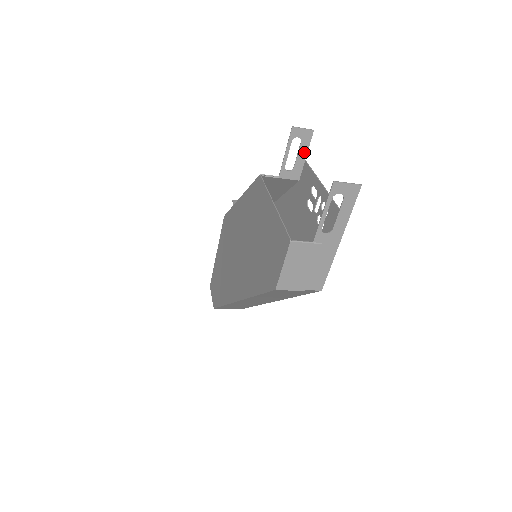
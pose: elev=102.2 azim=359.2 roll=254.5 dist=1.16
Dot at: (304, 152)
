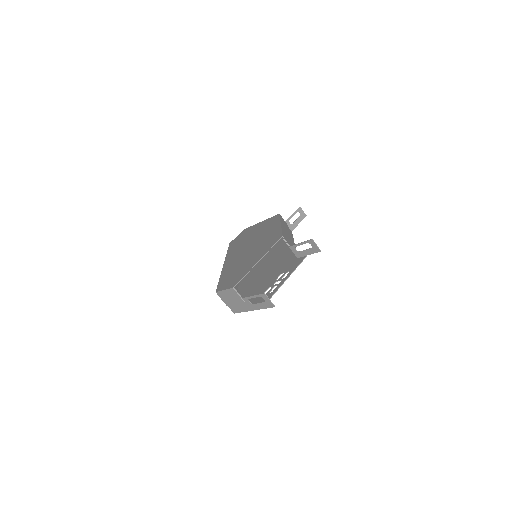
Dot at: (309, 253)
